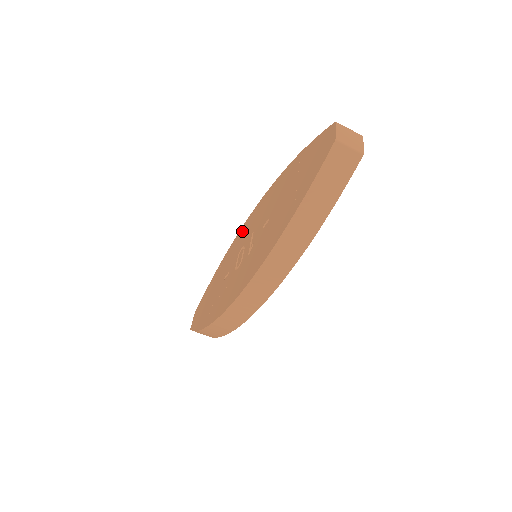
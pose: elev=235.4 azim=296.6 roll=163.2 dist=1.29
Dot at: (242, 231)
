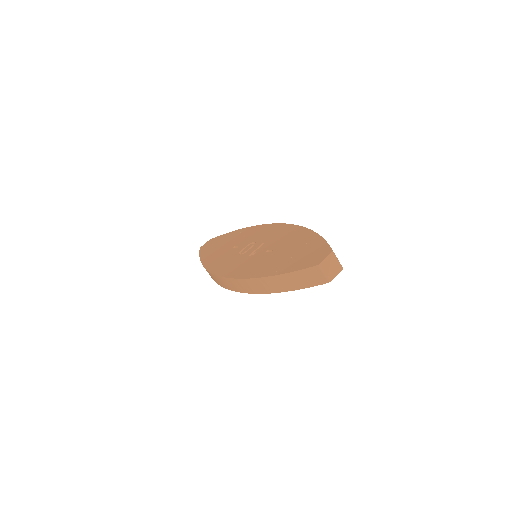
Dot at: (266, 228)
